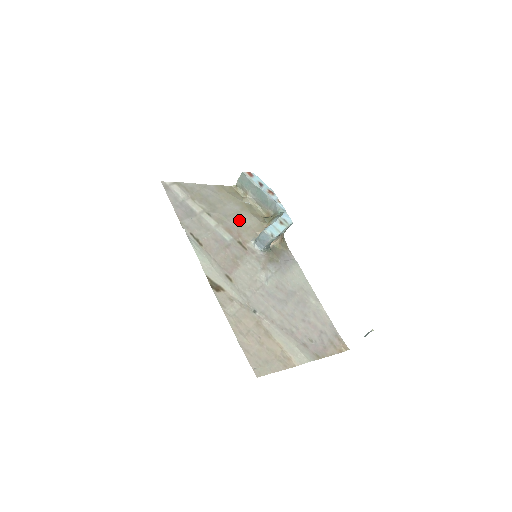
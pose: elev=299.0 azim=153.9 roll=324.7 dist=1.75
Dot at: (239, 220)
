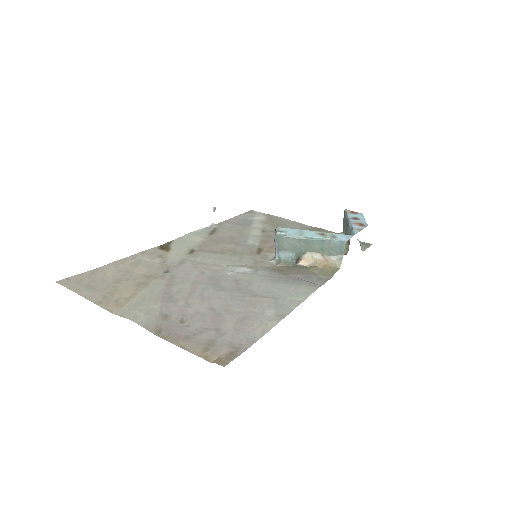
Dot at: occluded
